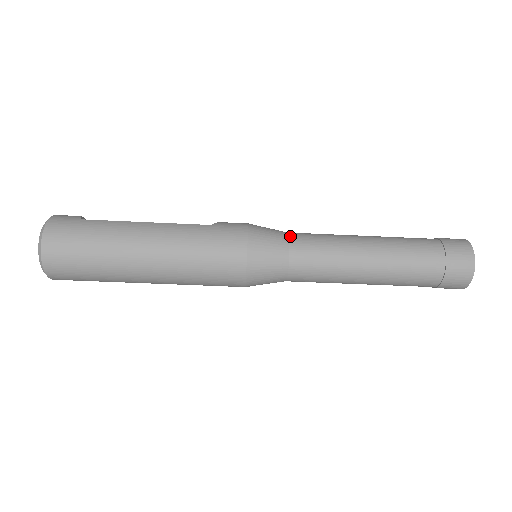
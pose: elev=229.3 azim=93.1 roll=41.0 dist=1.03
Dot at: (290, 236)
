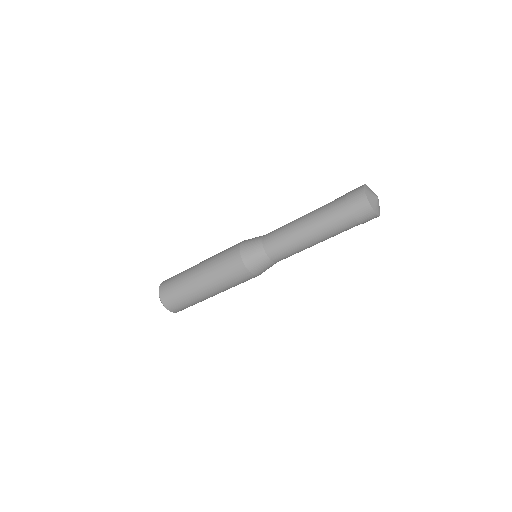
Dot at: occluded
